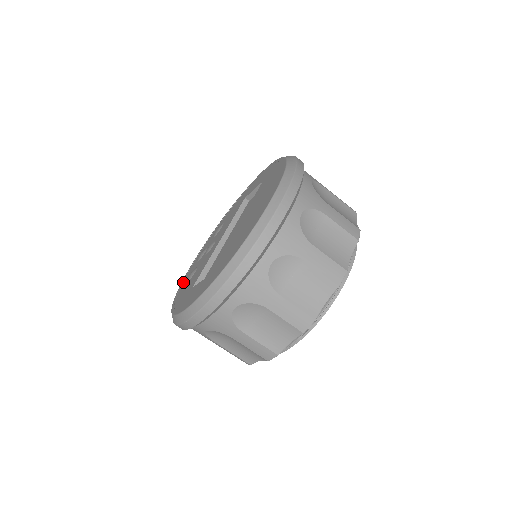
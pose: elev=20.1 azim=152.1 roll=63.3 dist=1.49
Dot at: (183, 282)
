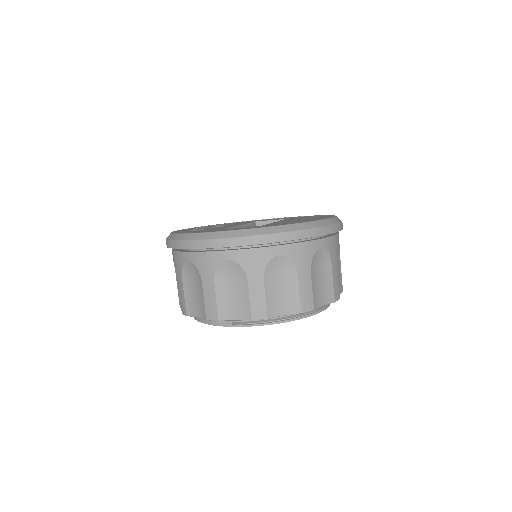
Dot at: (179, 231)
